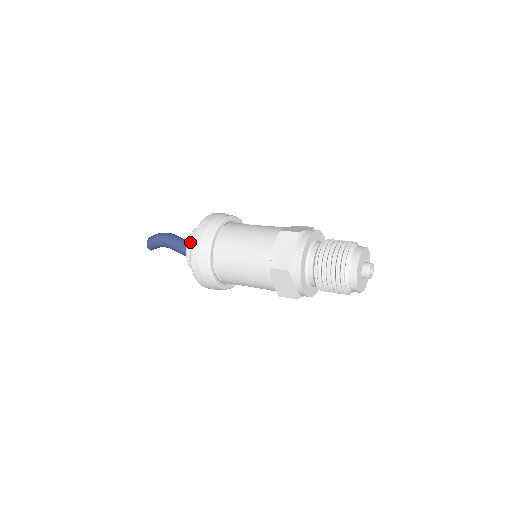
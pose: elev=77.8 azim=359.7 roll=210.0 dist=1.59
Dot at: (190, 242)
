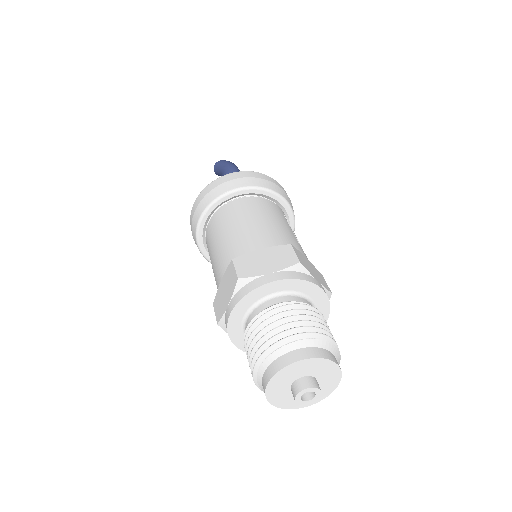
Dot at: occluded
